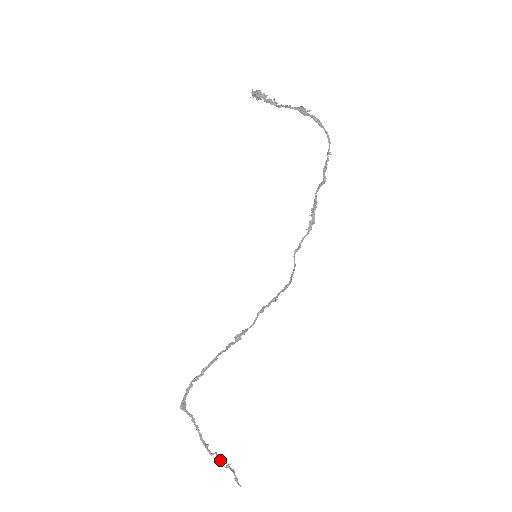
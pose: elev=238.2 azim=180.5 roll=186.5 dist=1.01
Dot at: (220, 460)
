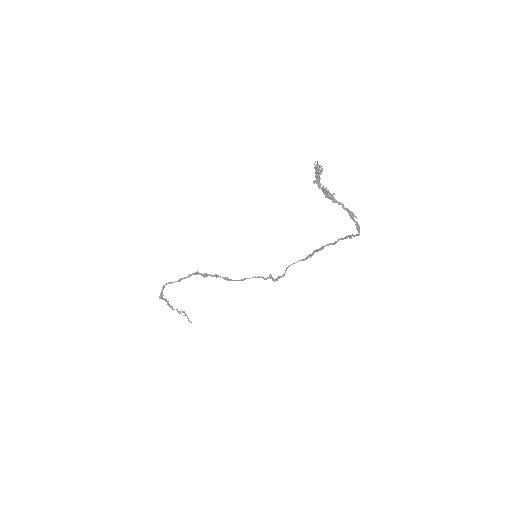
Dot at: (180, 312)
